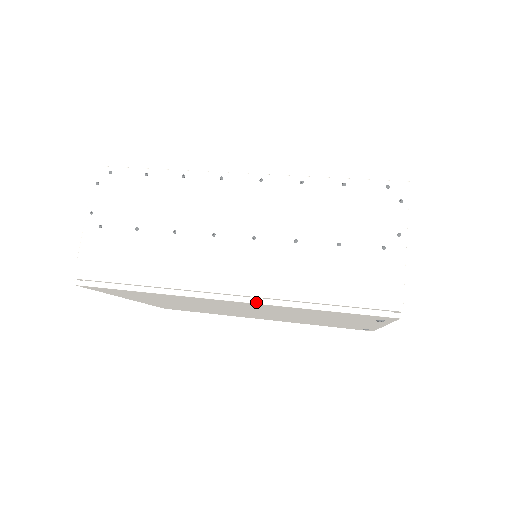
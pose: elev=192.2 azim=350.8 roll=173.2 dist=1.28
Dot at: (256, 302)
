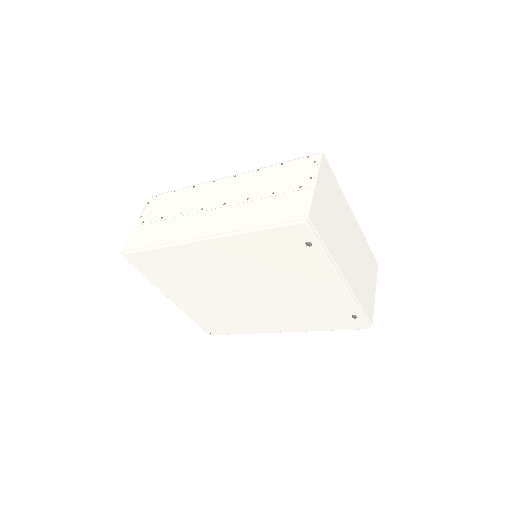
Dot at: (218, 236)
